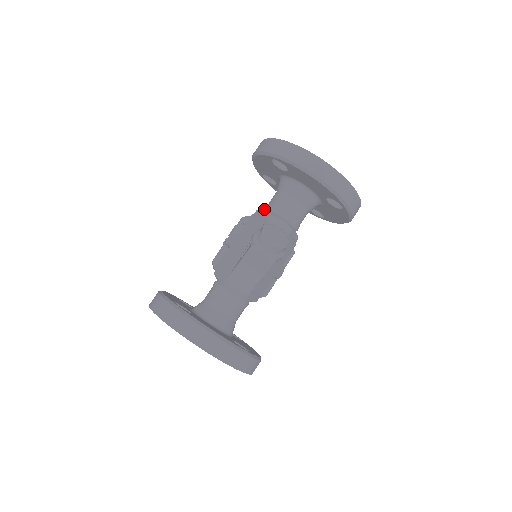
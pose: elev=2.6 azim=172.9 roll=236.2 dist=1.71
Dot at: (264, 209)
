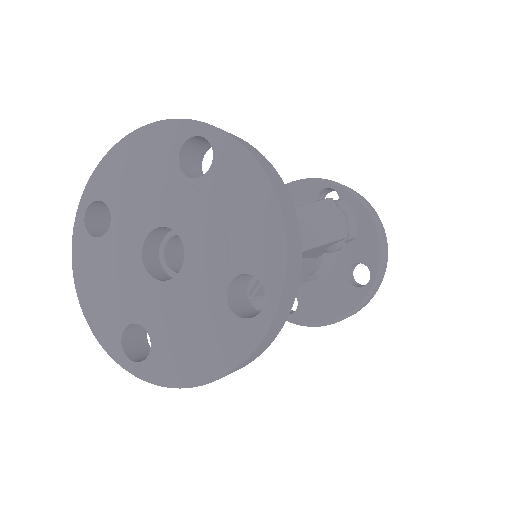
Dot at: occluded
